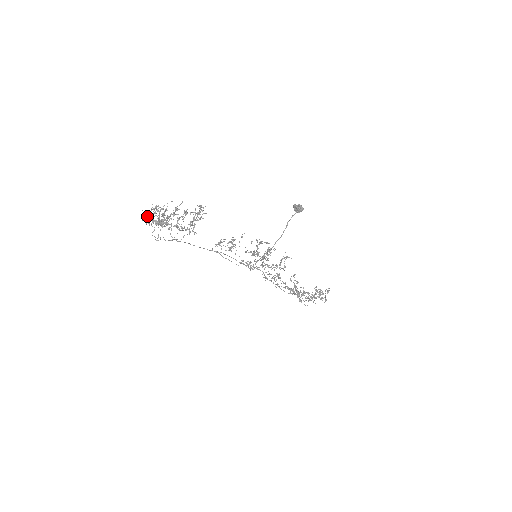
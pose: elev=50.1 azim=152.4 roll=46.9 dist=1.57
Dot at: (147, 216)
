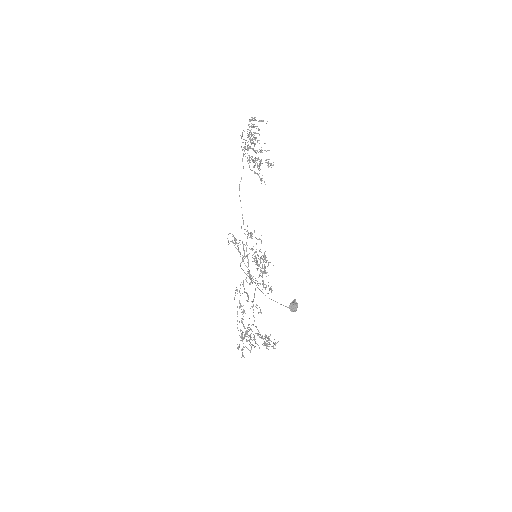
Dot at: (254, 119)
